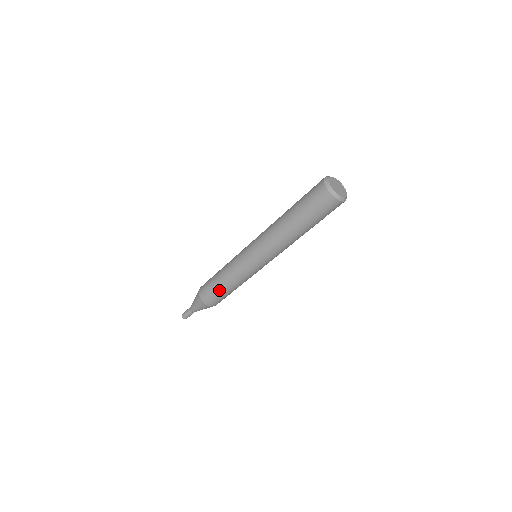
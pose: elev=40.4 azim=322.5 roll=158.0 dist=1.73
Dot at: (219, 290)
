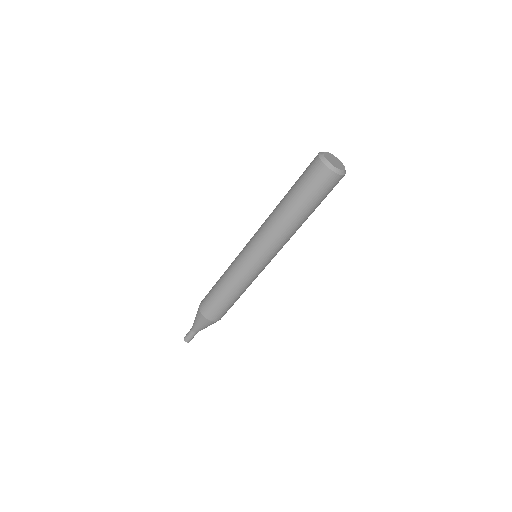
Dot at: (215, 294)
